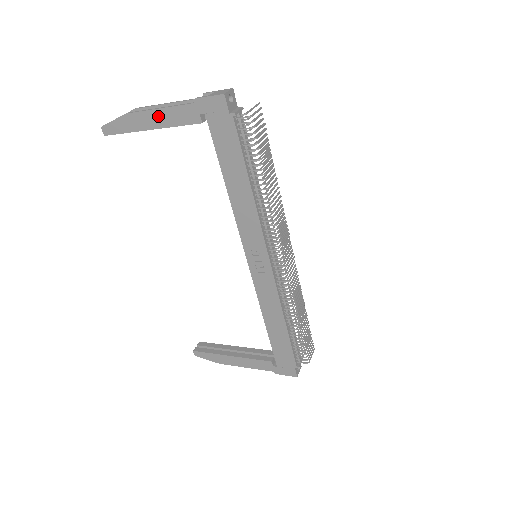
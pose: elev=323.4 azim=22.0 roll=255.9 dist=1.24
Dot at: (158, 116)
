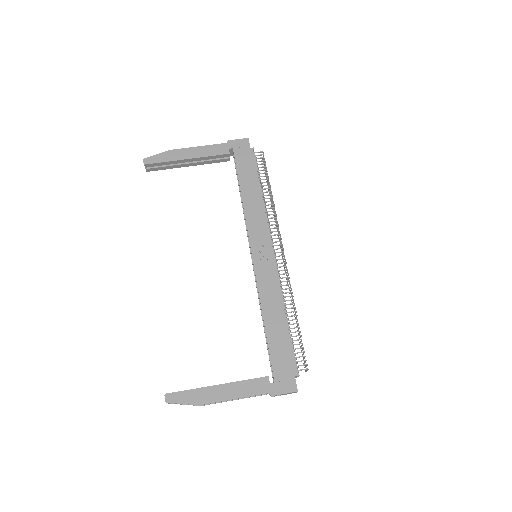
Dot at: (196, 151)
